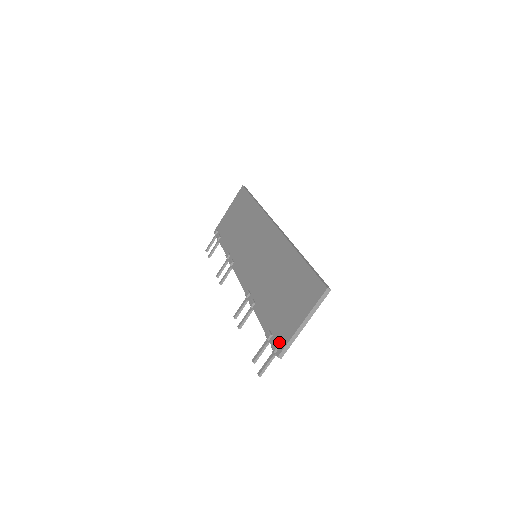
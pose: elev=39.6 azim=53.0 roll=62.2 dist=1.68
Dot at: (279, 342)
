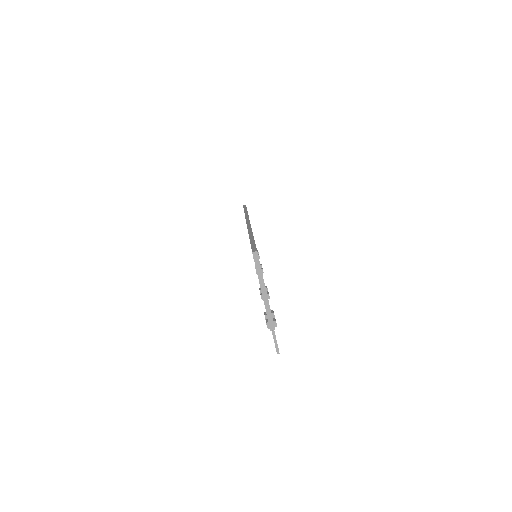
Dot at: occluded
